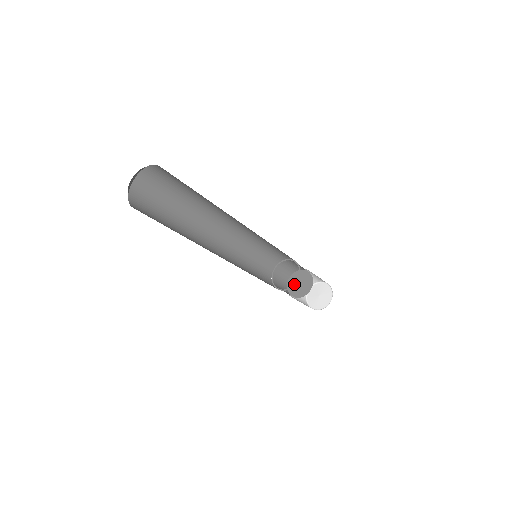
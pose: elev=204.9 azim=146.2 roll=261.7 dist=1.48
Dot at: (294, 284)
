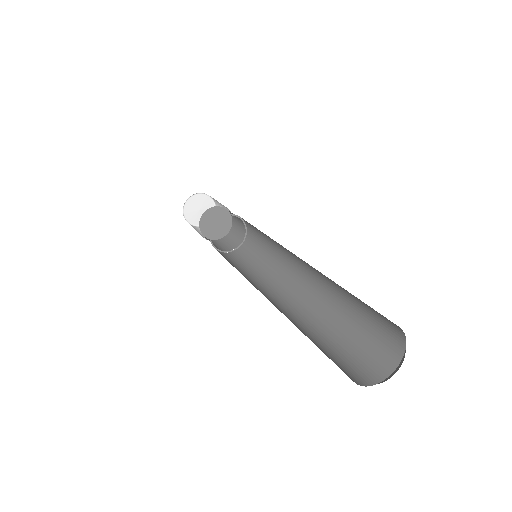
Dot at: (245, 235)
